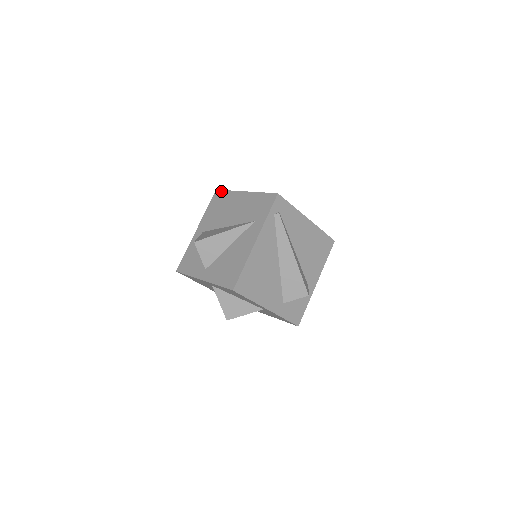
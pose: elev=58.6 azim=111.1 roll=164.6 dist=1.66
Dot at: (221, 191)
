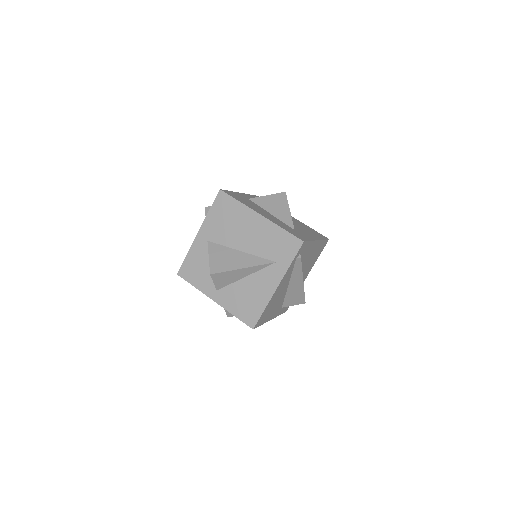
Dot at: (227, 196)
